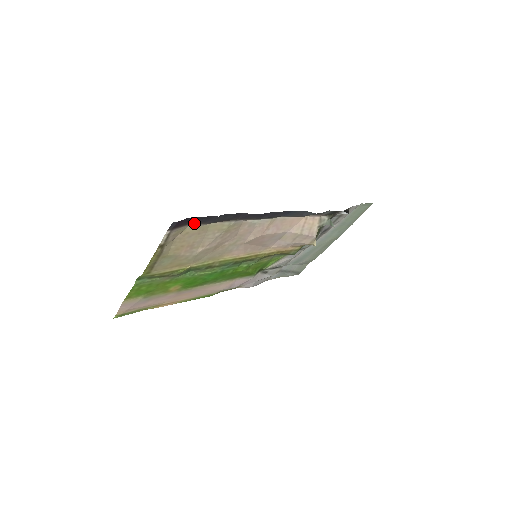
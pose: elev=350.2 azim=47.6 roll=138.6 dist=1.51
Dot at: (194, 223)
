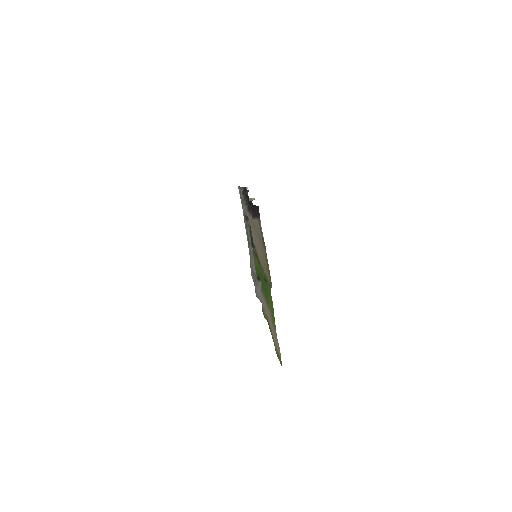
Dot at: occluded
